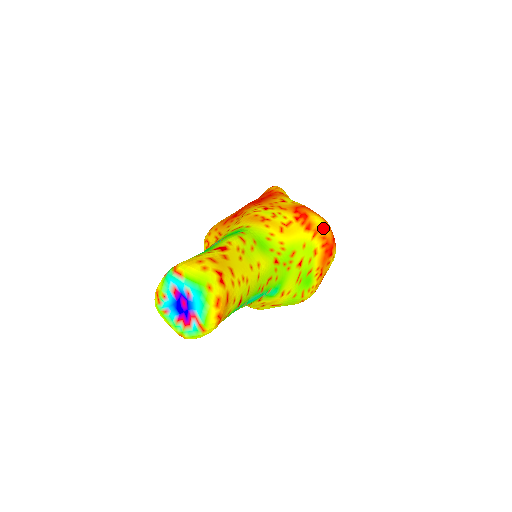
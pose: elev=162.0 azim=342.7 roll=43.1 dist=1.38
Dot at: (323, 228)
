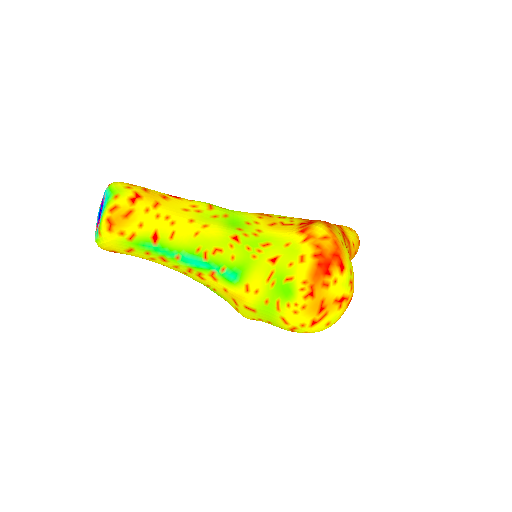
Dot at: (320, 235)
